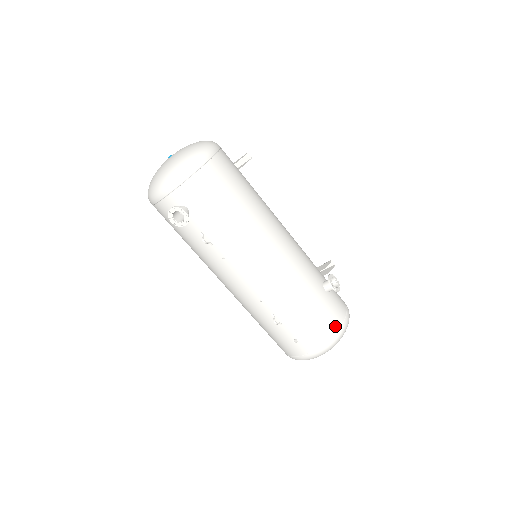
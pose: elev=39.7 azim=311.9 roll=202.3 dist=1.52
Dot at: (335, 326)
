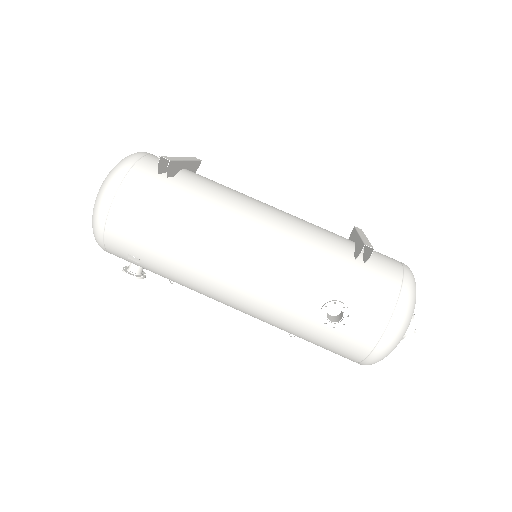
Dot at: (360, 353)
